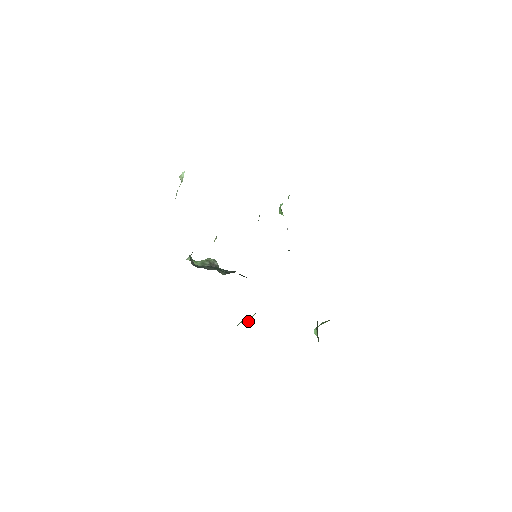
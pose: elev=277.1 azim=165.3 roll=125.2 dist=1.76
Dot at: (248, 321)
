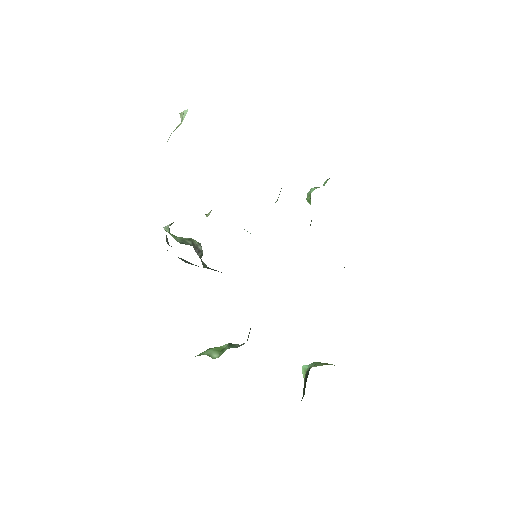
Dot at: (215, 356)
